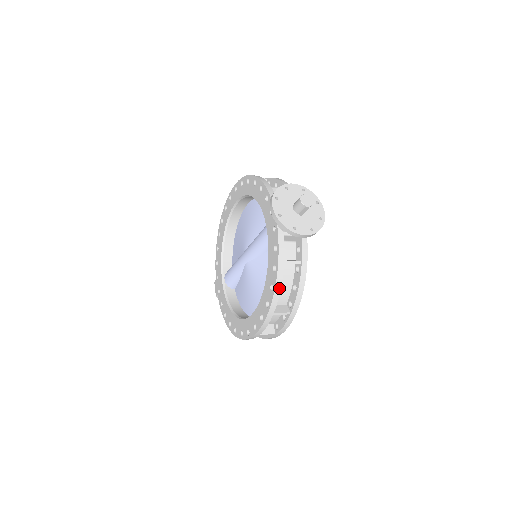
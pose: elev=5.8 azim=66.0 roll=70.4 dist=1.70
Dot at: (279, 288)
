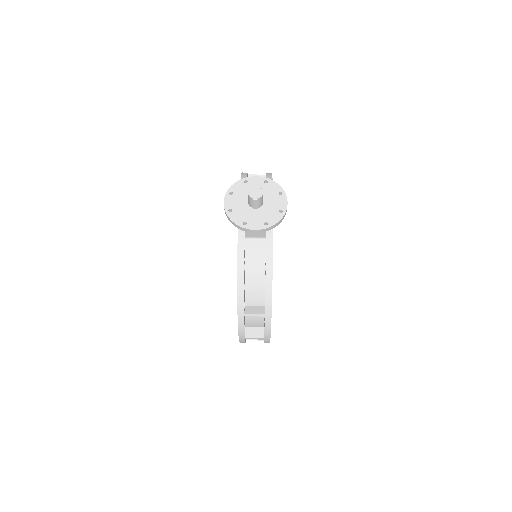
Dot at: (242, 288)
